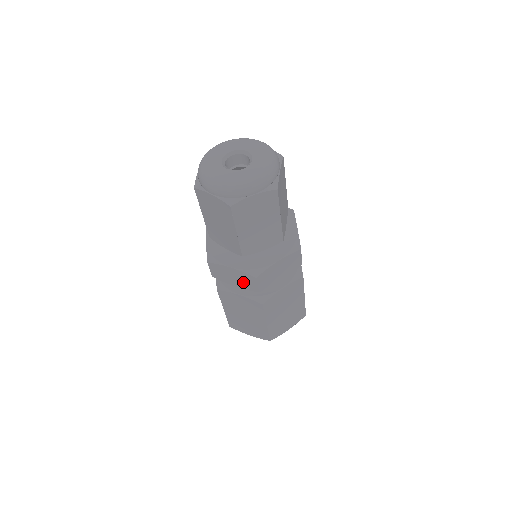
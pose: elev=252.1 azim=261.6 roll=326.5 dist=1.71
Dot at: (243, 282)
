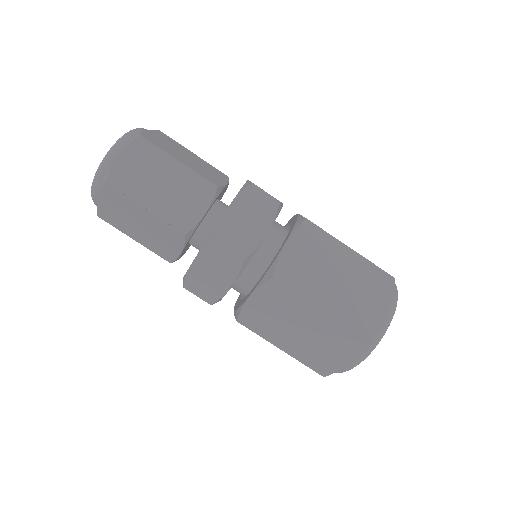
Dot at: (222, 268)
